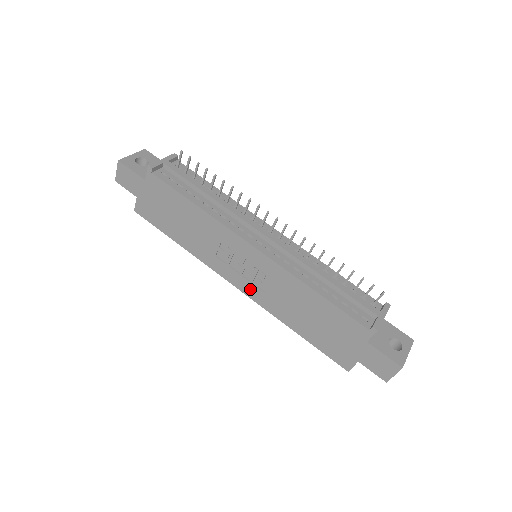
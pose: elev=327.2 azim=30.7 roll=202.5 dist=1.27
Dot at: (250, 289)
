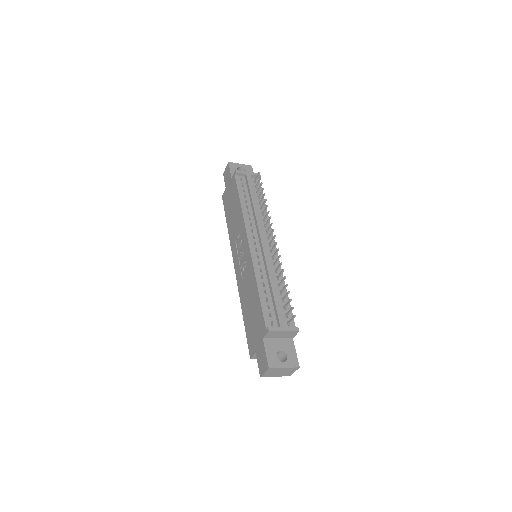
Dot at: (238, 273)
